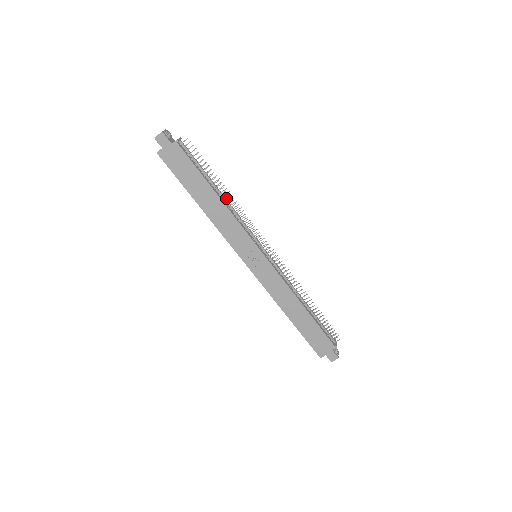
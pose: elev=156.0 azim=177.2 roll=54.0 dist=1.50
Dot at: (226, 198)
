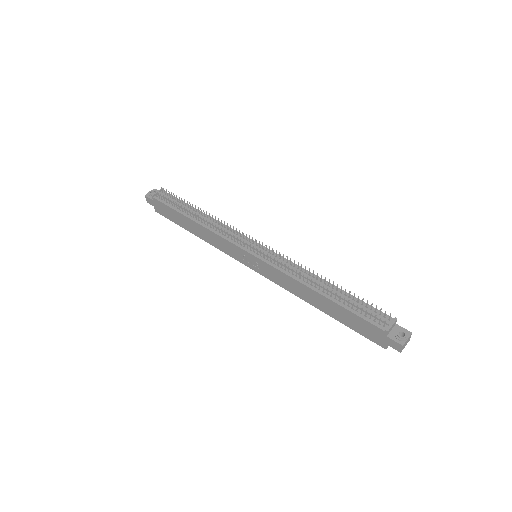
Dot at: (207, 217)
